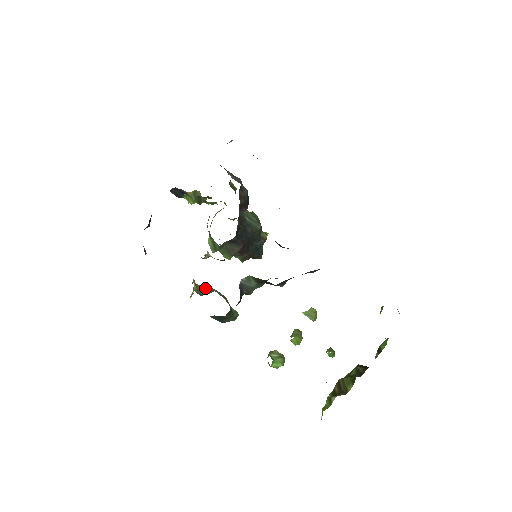
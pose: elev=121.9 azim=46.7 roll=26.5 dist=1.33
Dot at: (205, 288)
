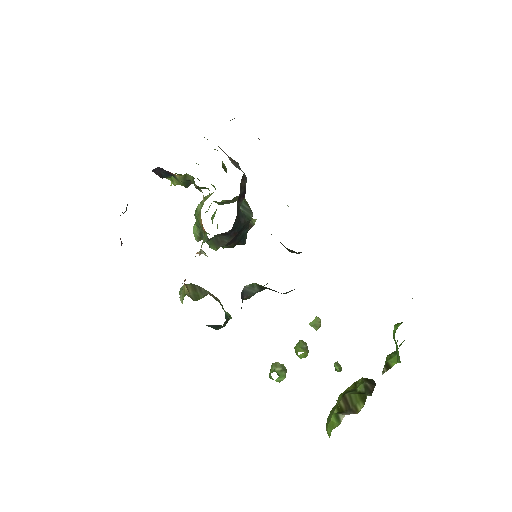
Dot at: (196, 289)
